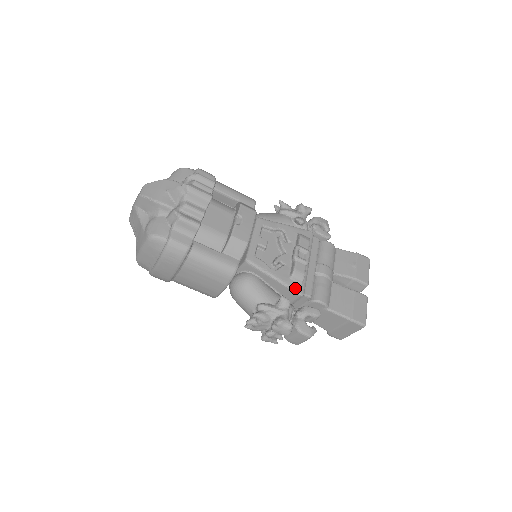
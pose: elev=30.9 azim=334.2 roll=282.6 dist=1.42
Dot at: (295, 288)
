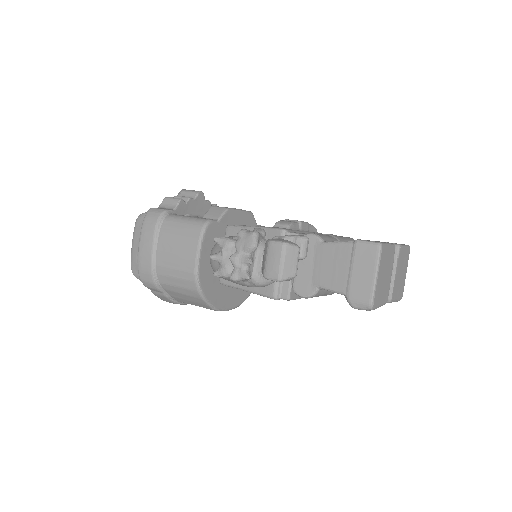
Dot at: (276, 228)
